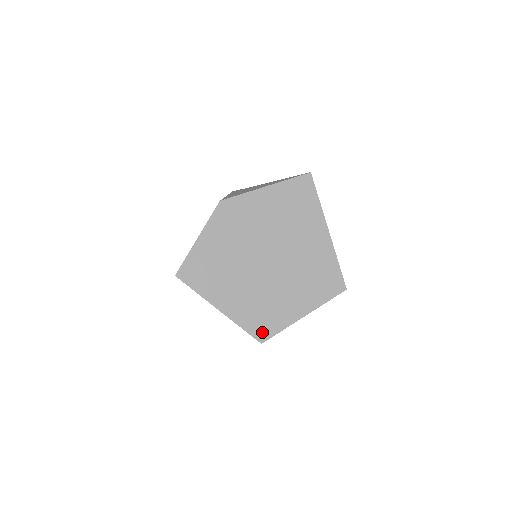
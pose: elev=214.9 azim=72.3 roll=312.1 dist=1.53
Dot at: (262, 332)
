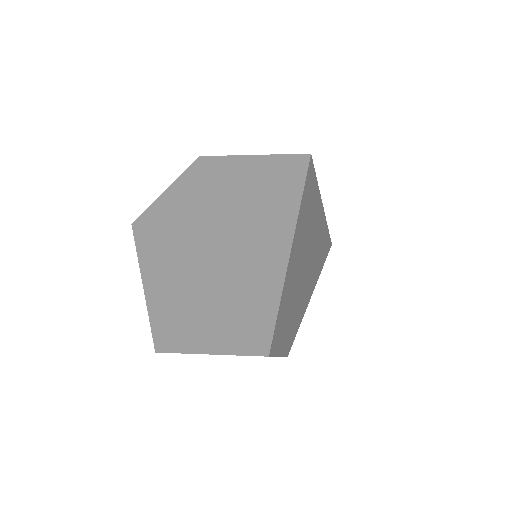
Dot at: (162, 339)
